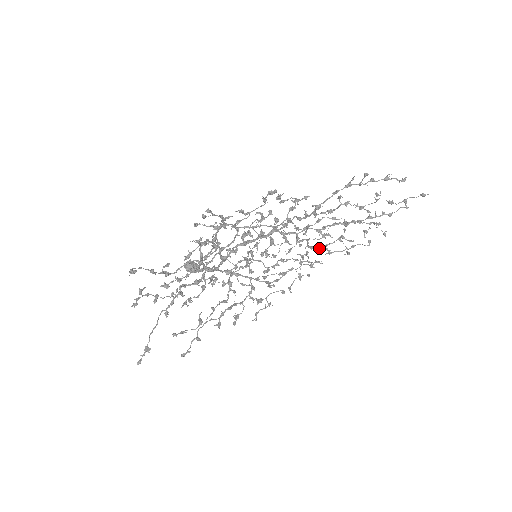
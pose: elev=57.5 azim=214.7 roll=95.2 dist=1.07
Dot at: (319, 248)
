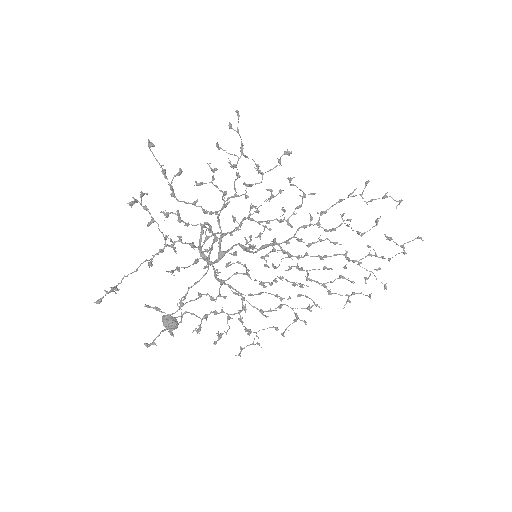
Dot at: (319, 284)
